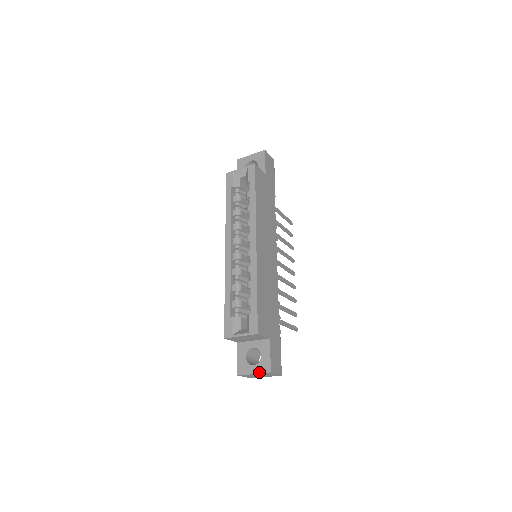
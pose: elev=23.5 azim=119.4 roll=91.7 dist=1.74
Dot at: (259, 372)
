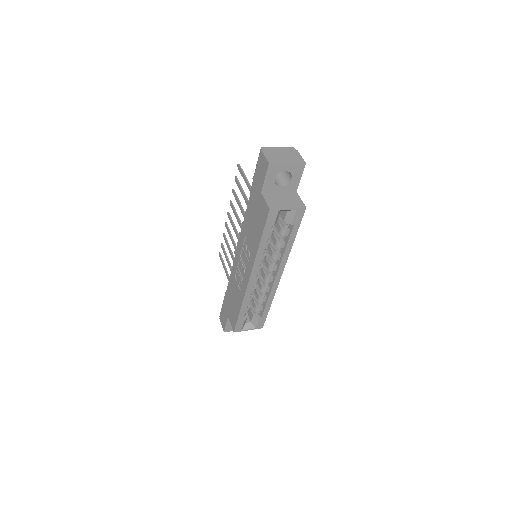
Dot at: occluded
